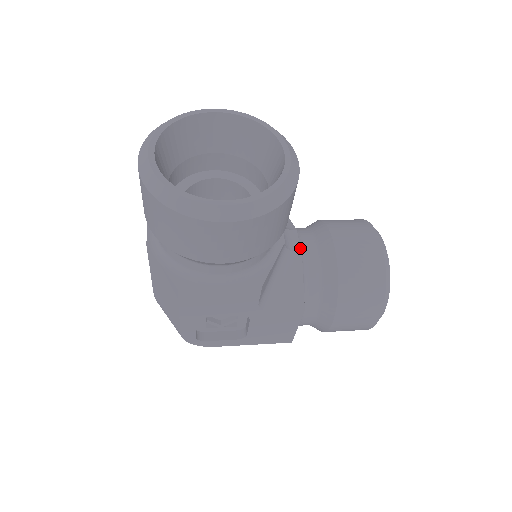
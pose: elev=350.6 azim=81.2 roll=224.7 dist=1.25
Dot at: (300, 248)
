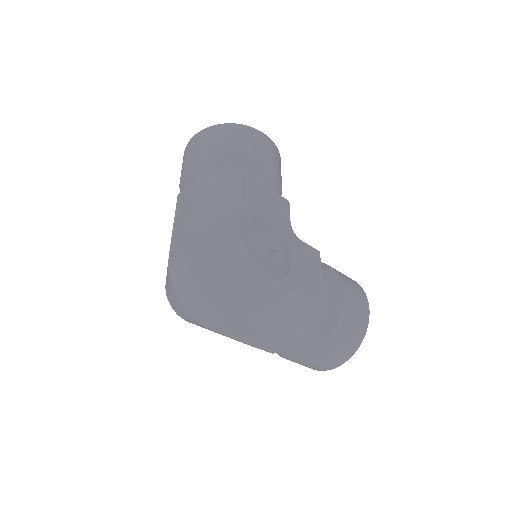
Dot at: occluded
